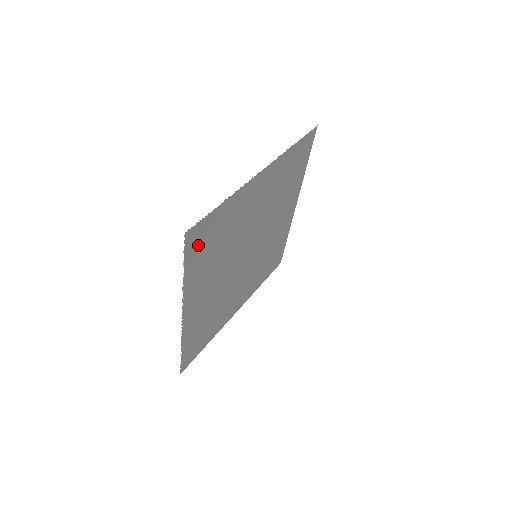
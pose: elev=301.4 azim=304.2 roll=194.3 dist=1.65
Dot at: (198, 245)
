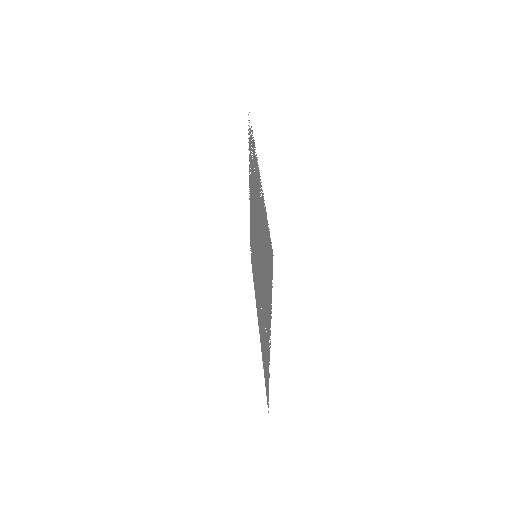
Dot at: (269, 263)
